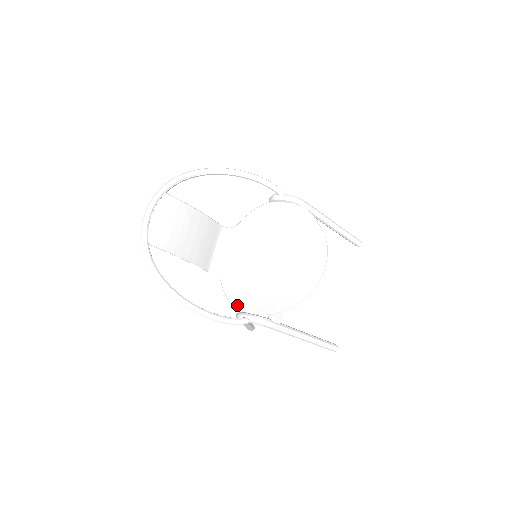
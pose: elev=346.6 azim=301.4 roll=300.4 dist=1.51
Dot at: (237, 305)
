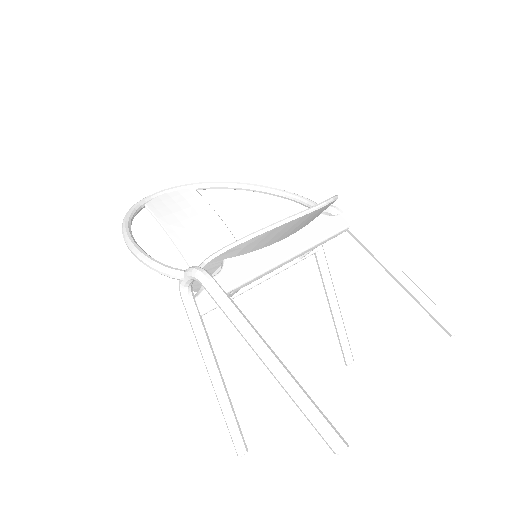
Dot at: occluded
